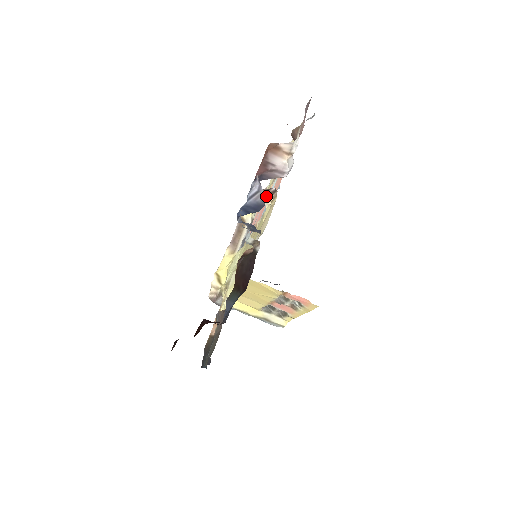
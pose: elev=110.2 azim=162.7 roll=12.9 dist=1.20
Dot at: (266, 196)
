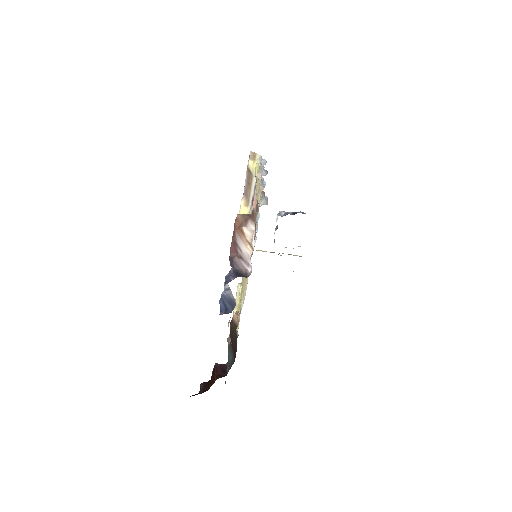
Dot at: occluded
